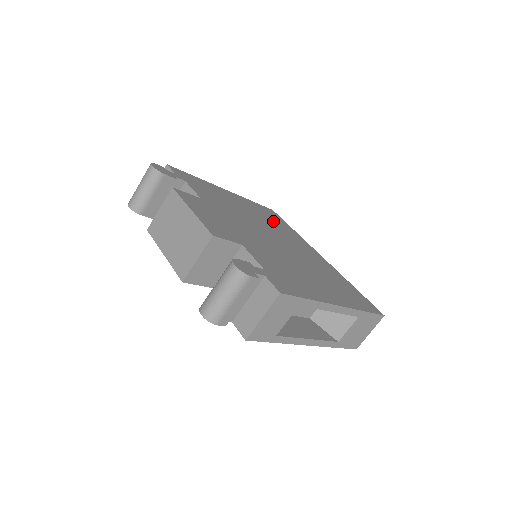
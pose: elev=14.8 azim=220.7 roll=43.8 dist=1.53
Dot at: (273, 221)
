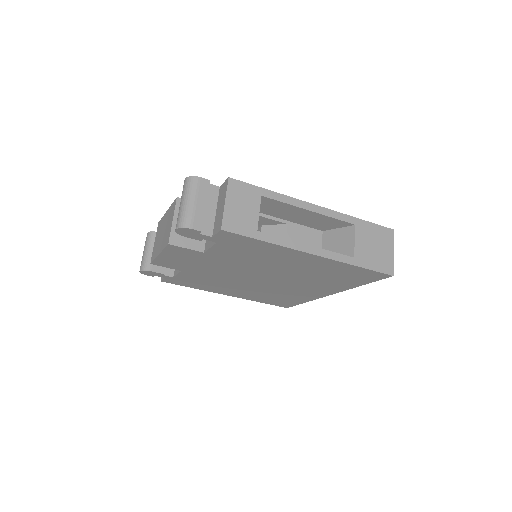
Dot at: occluded
